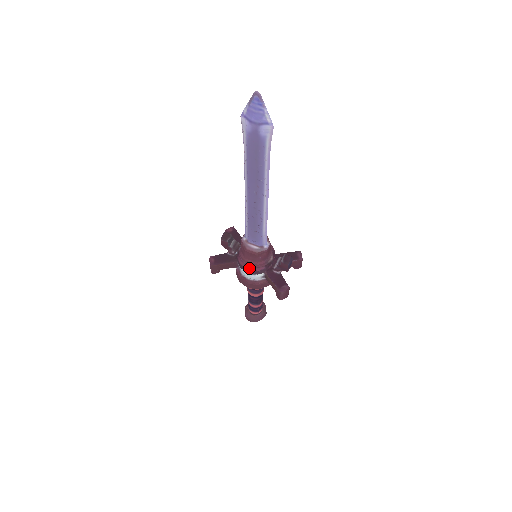
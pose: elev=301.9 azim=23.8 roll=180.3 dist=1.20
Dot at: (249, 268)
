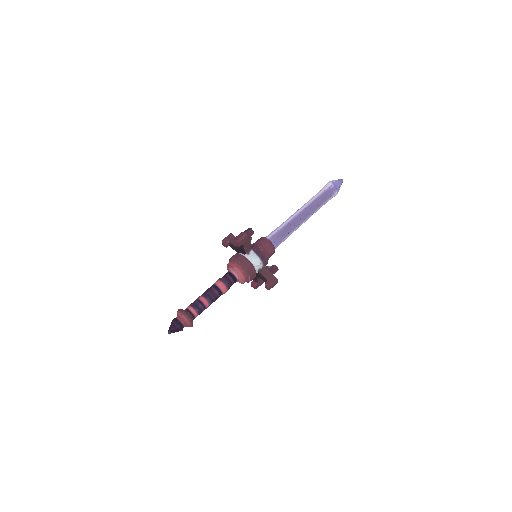
Dot at: (265, 254)
